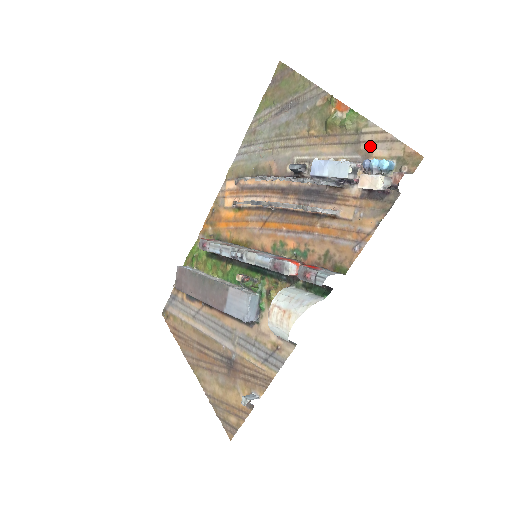
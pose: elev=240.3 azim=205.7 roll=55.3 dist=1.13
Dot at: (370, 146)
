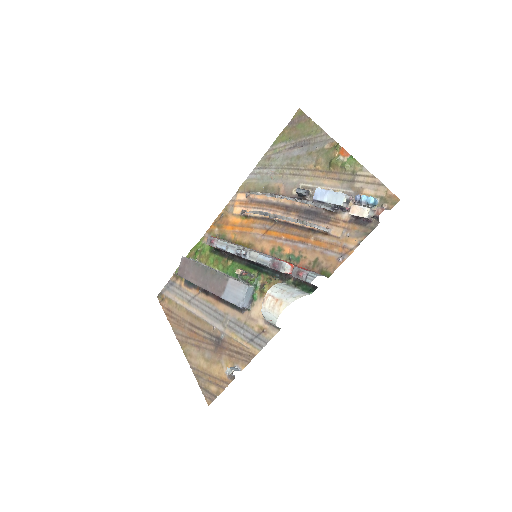
Dot at: (362, 185)
